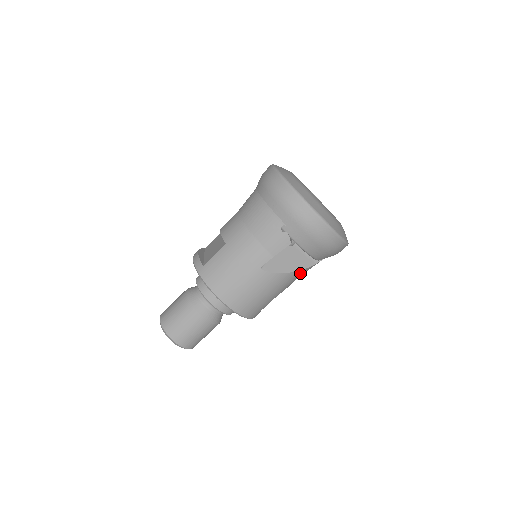
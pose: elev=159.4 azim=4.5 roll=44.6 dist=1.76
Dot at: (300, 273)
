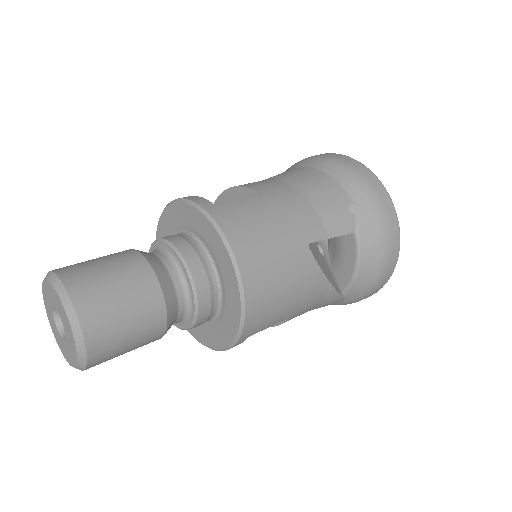
Dot at: (327, 297)
